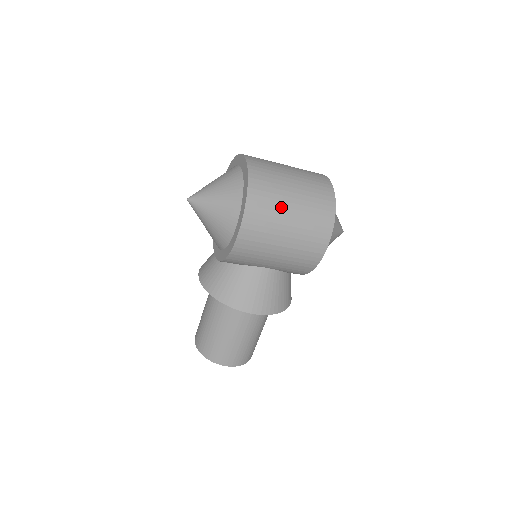
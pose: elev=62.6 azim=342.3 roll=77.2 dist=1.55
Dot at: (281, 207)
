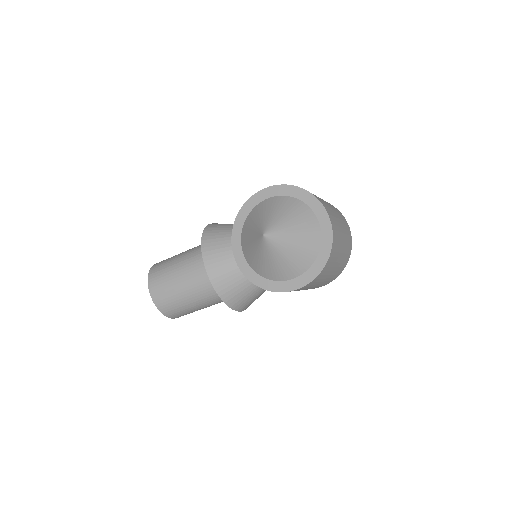
Dot at: (330, 271)
